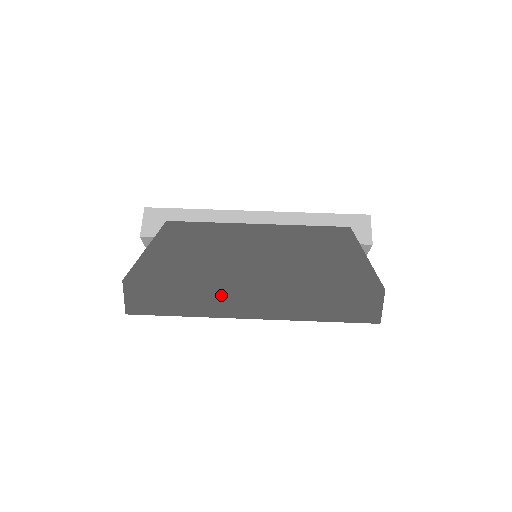
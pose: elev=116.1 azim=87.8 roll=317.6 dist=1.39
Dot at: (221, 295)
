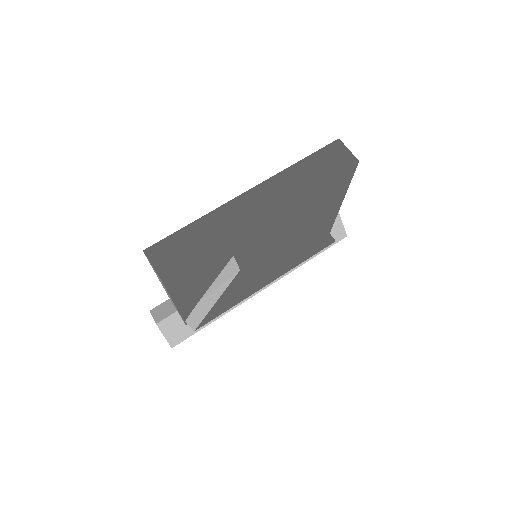
Dot at: (228, 213)
